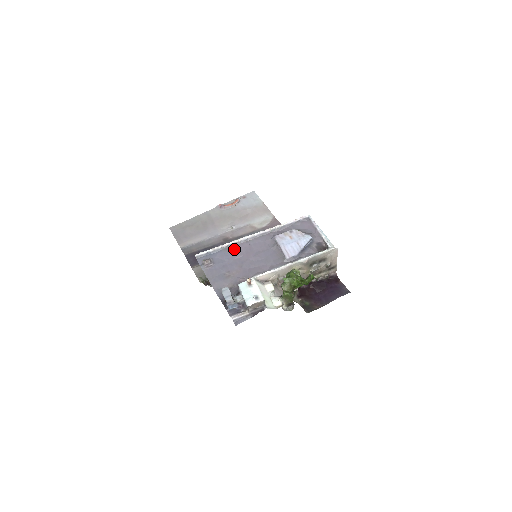
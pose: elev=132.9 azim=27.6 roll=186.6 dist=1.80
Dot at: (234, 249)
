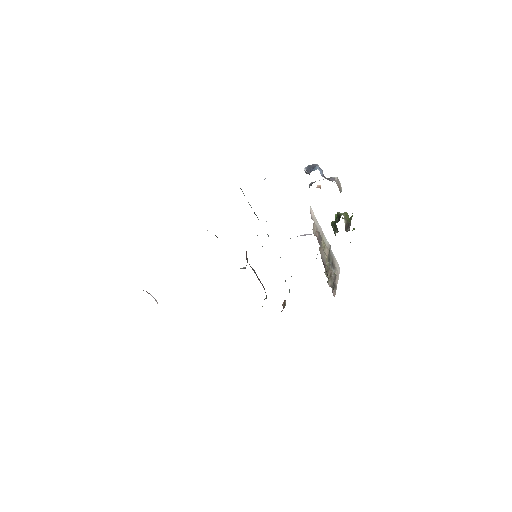
Dot at: occluded
